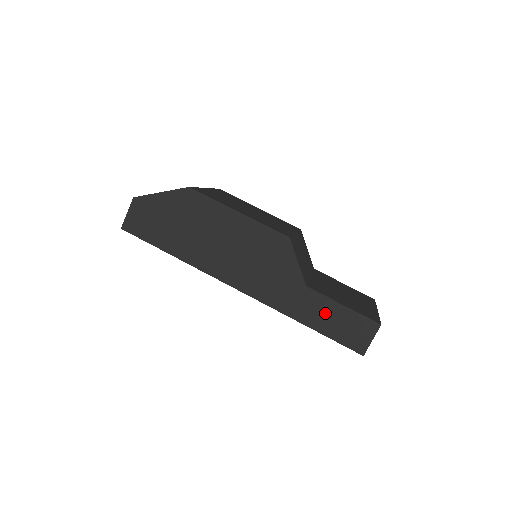
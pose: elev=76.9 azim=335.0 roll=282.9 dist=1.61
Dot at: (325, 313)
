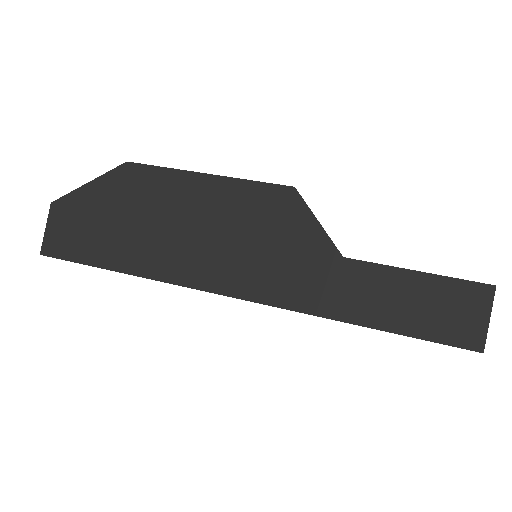
Dot at: (389, 294)
